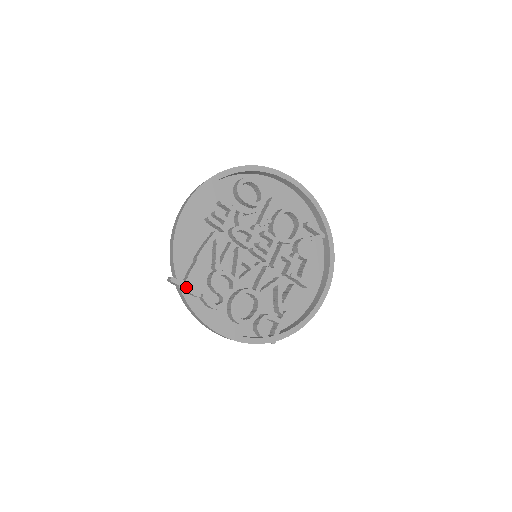
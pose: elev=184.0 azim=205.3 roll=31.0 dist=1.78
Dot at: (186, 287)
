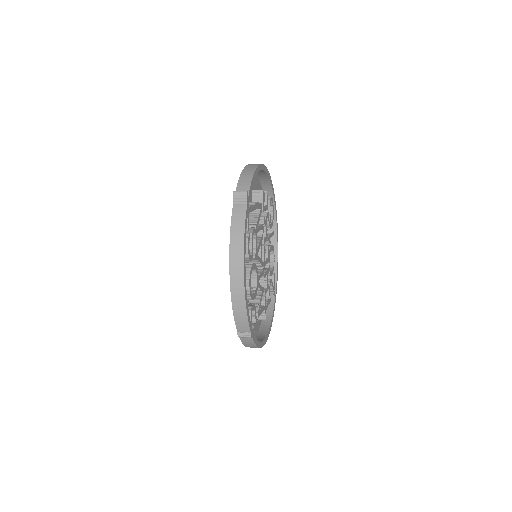
Dot at: (248, 211)
